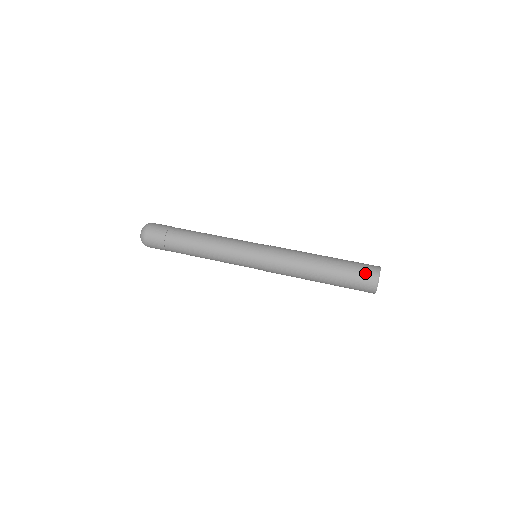
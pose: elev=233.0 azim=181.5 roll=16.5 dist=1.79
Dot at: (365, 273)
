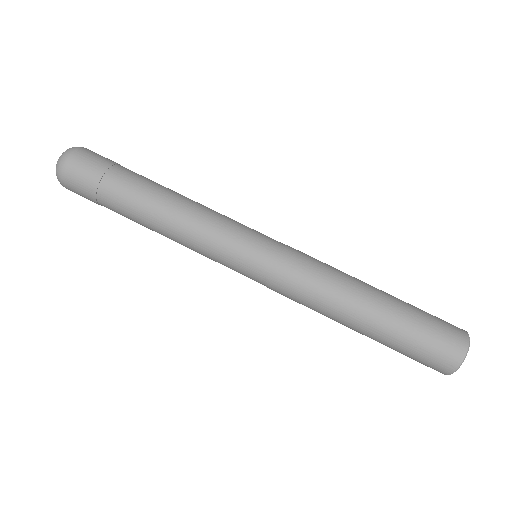
Dot at: (445, 339)
